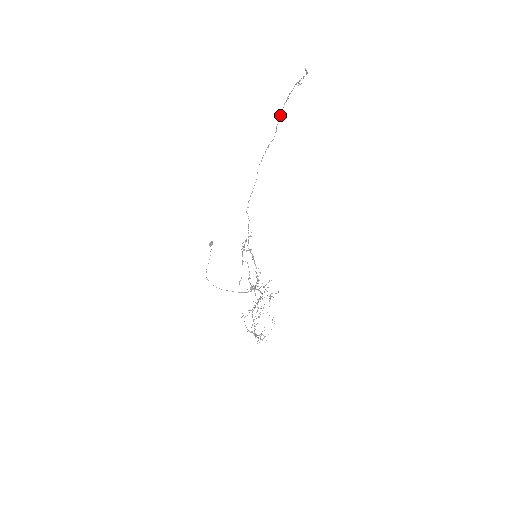
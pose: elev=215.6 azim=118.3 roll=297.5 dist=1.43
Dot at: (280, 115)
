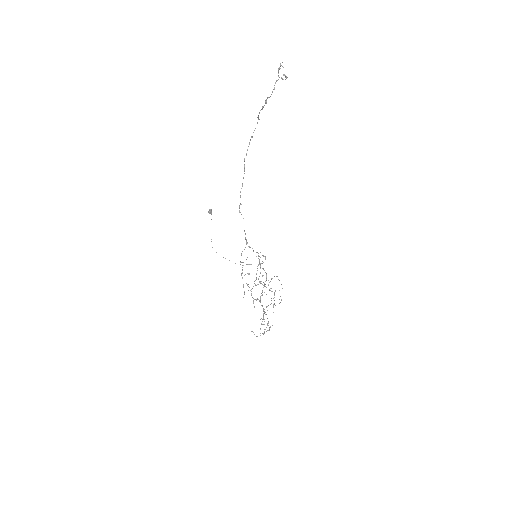
Dot at: (260, 110)
